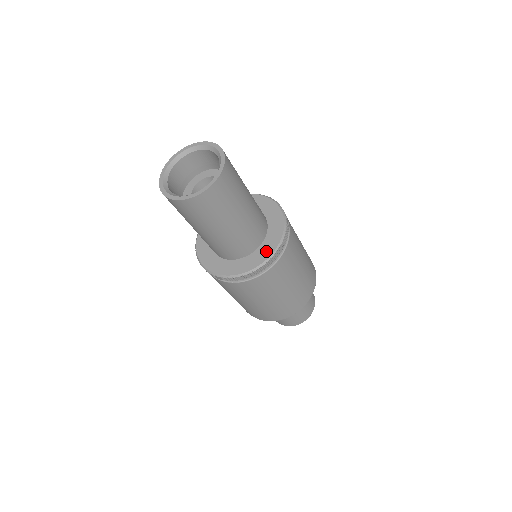
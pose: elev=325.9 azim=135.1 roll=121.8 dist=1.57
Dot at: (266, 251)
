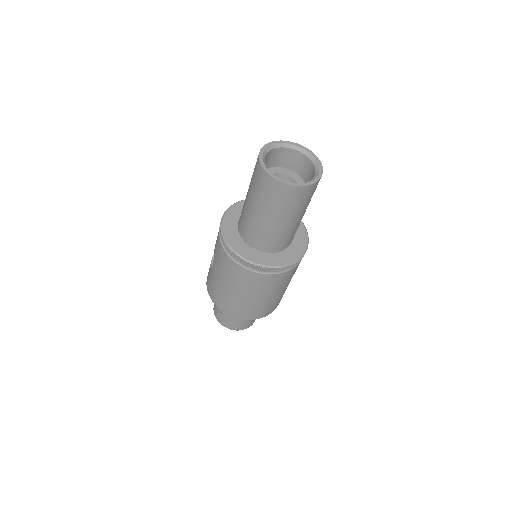
Dot at: (302, 236)
